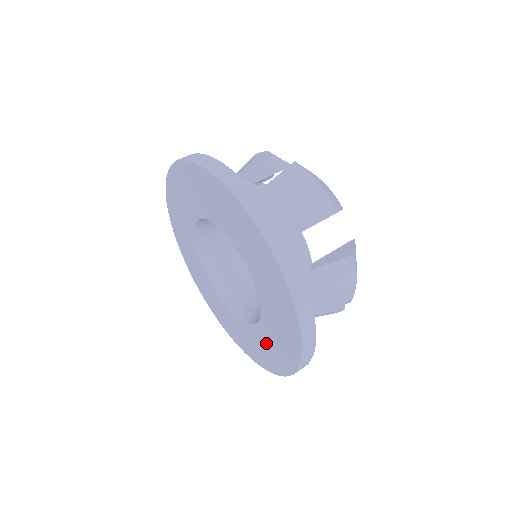
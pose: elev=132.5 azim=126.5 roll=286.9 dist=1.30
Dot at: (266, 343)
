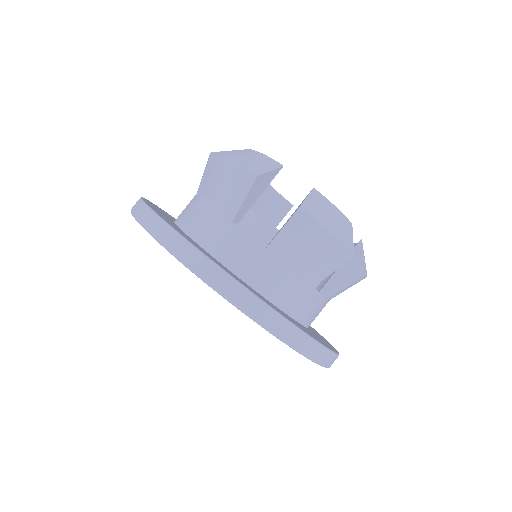
Dot at: occluded
